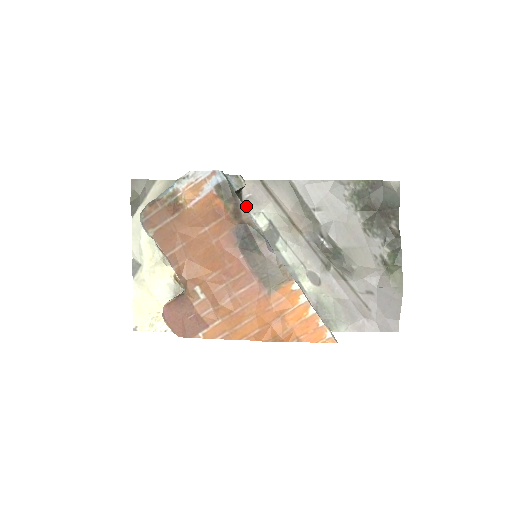
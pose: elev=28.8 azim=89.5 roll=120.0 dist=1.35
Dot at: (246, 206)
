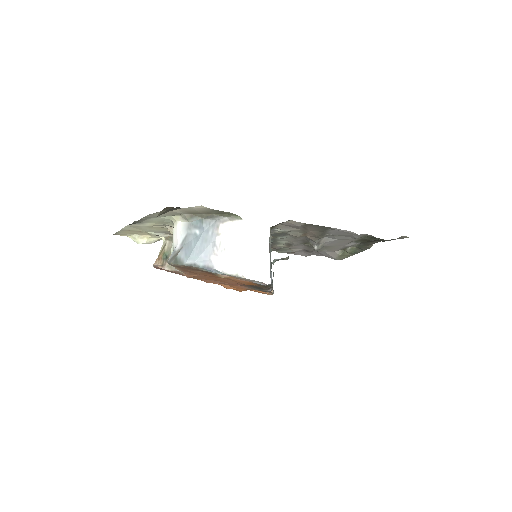
Dot at: (275, 226)
